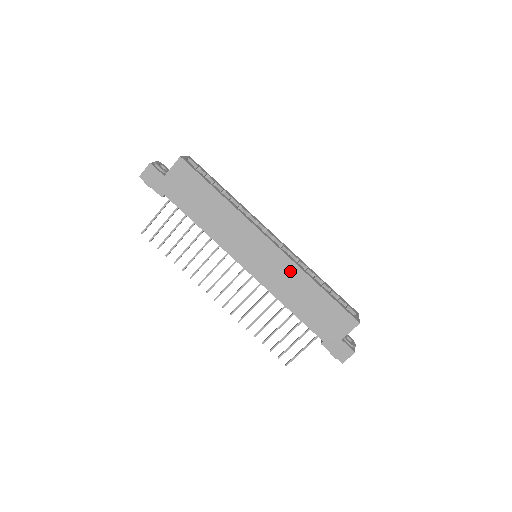
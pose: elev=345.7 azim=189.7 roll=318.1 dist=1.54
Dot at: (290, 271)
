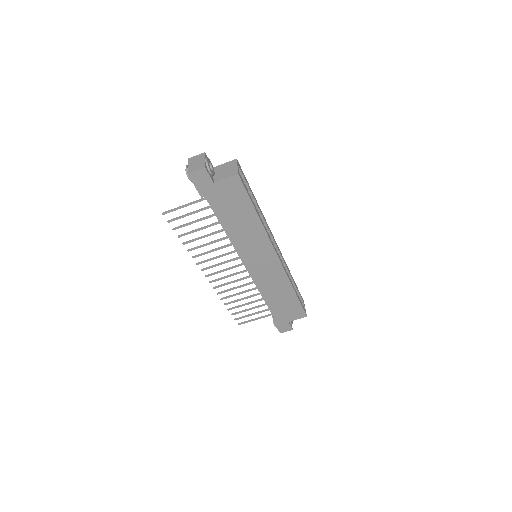
Dot at: (280, 278)
